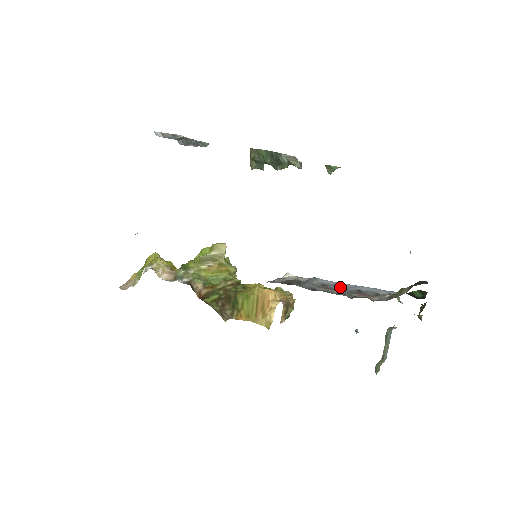
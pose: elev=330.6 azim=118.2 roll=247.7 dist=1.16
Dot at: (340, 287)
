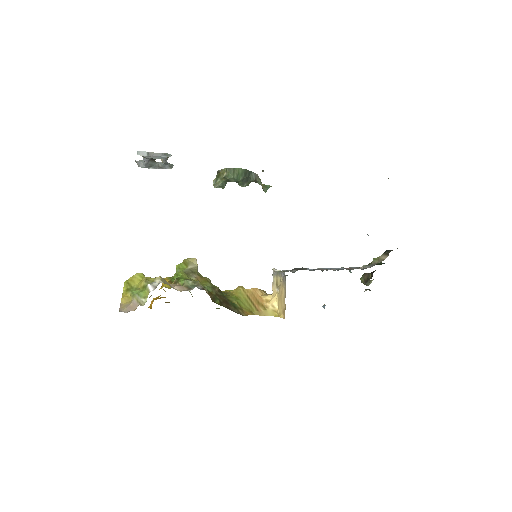
Dot at: occluded
